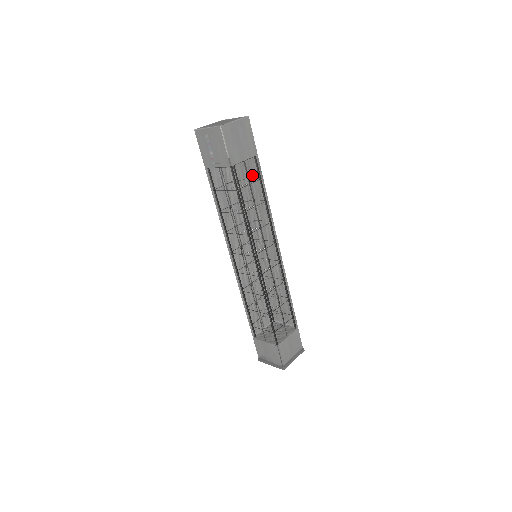
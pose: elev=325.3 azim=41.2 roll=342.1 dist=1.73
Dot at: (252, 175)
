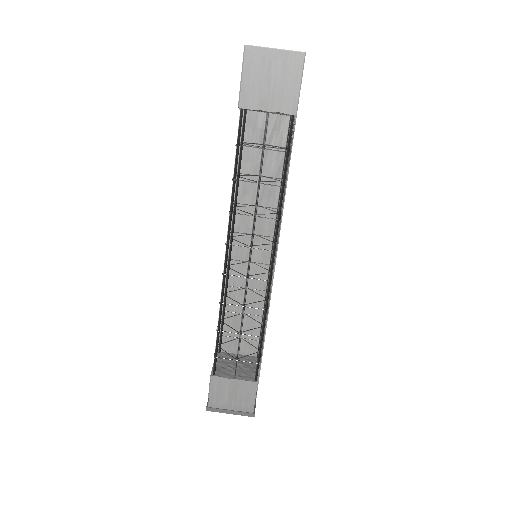
Dot at: (290, 145)
